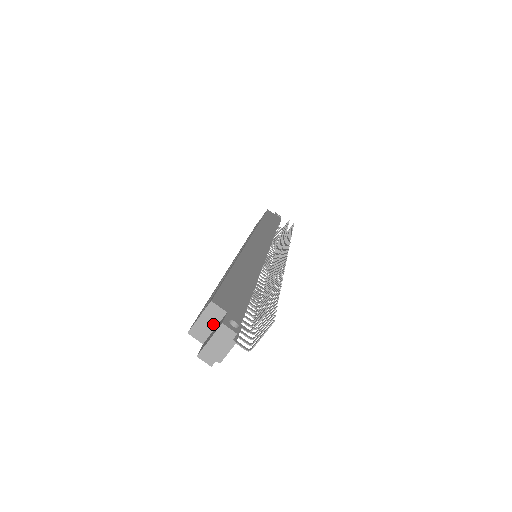
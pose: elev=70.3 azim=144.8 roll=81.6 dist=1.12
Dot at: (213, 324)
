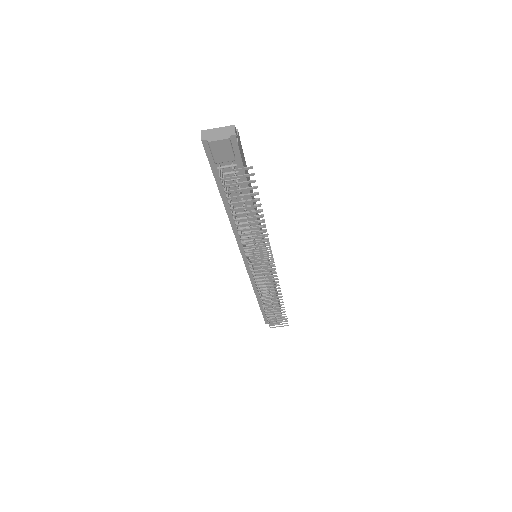
Dot at: occluded
